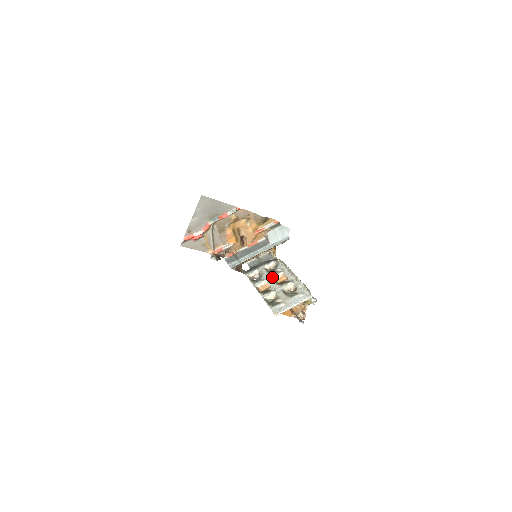
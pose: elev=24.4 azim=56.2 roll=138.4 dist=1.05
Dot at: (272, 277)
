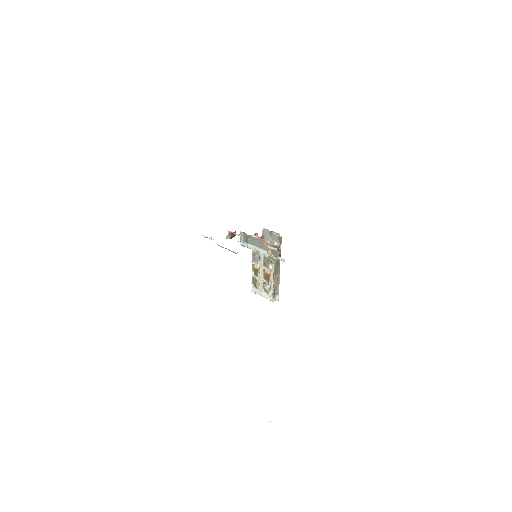
Dot at: (263, 268)
